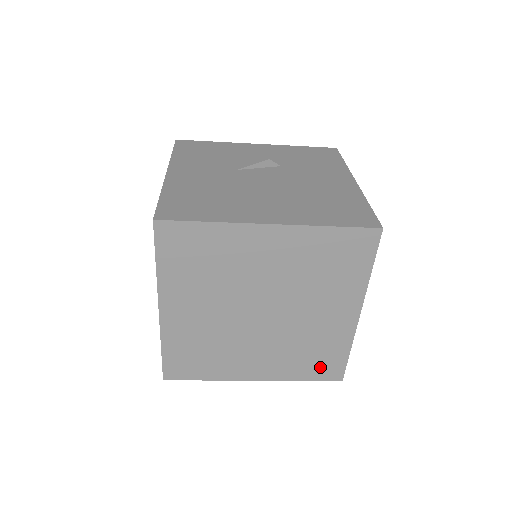
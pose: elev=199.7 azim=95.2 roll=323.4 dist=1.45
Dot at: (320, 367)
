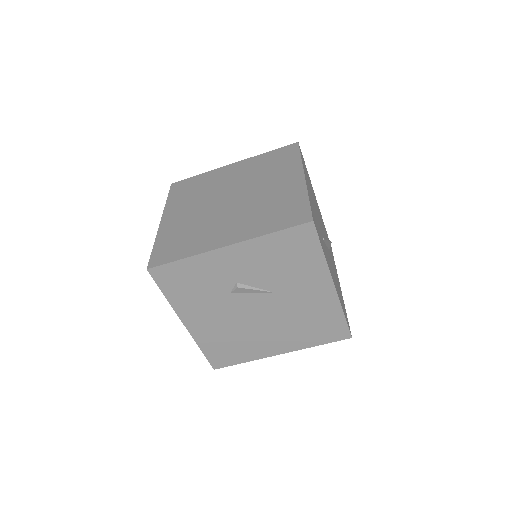
Dot at: (286, 217)
